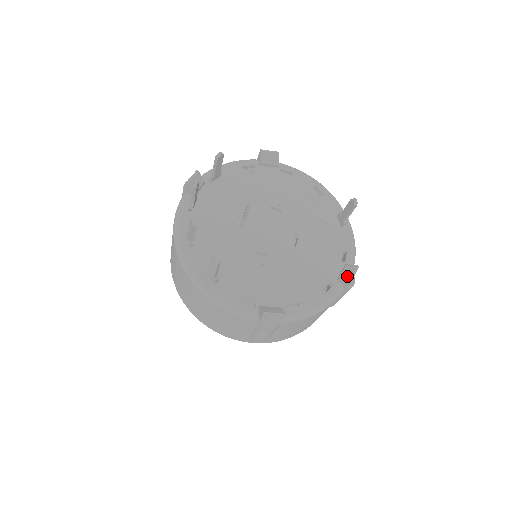
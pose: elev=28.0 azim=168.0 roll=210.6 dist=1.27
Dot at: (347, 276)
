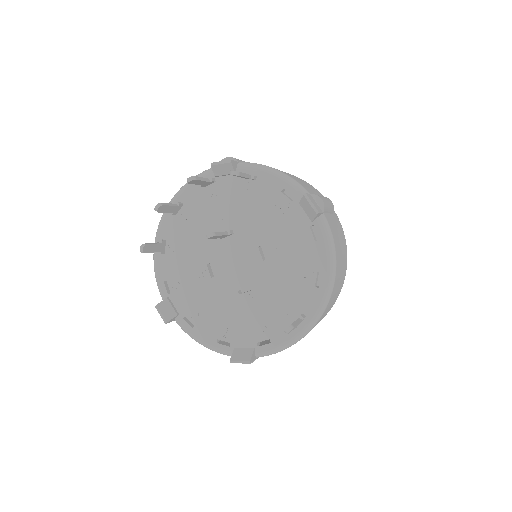
Dot at: (236, 356)
